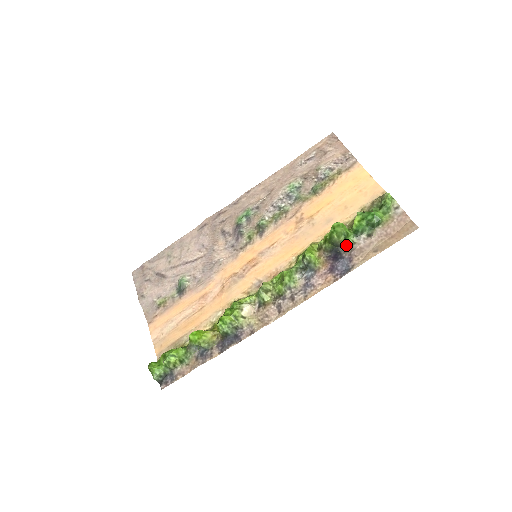
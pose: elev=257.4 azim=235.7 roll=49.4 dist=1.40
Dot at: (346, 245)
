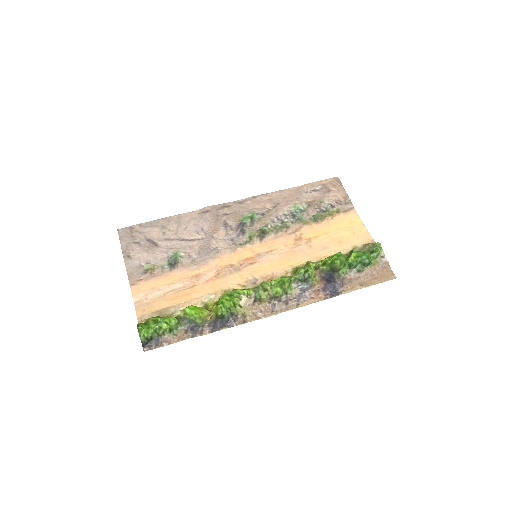
Dot at: (339, 273)
